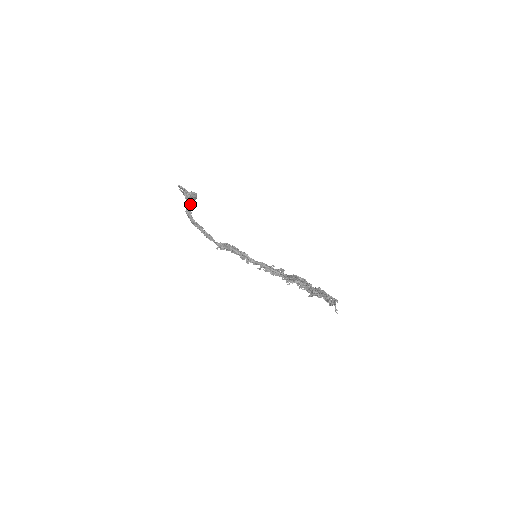
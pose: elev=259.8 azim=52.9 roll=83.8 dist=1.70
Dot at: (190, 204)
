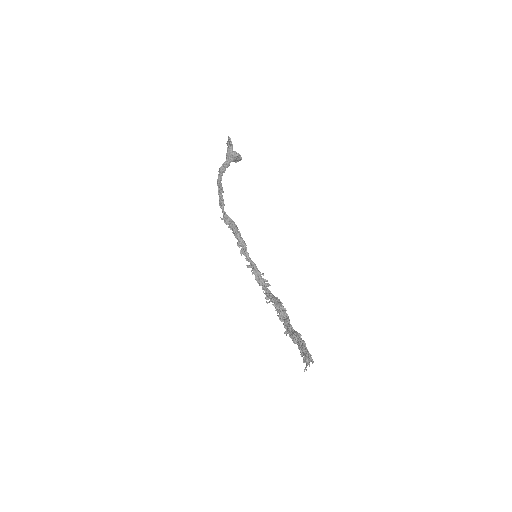
Dot at: occluded
